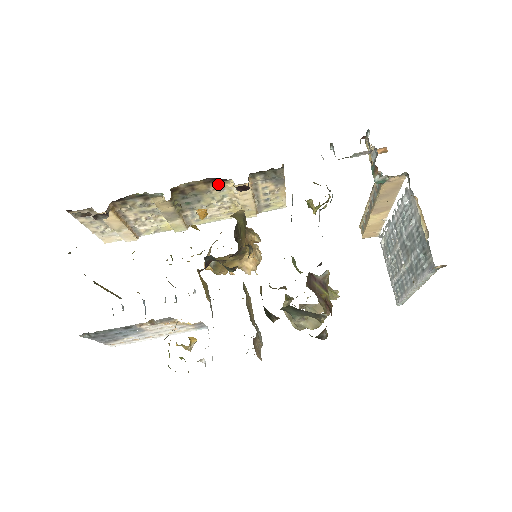
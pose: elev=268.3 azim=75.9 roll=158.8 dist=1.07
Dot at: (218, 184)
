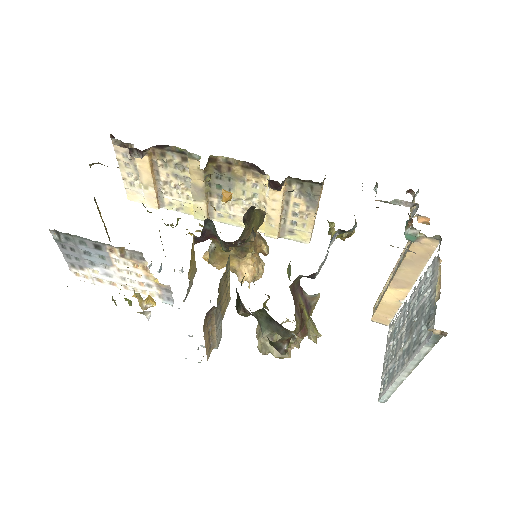
Dot at: (254, 175)
